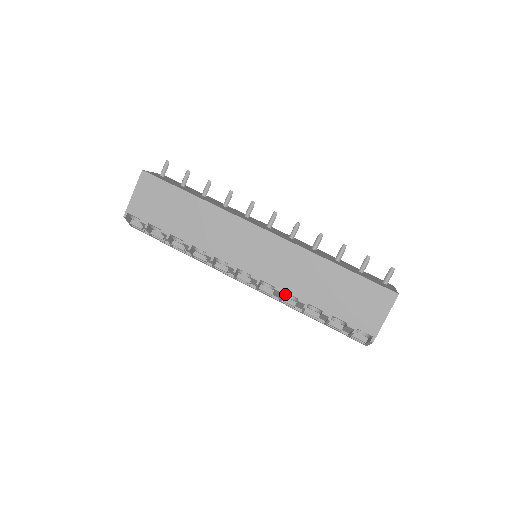
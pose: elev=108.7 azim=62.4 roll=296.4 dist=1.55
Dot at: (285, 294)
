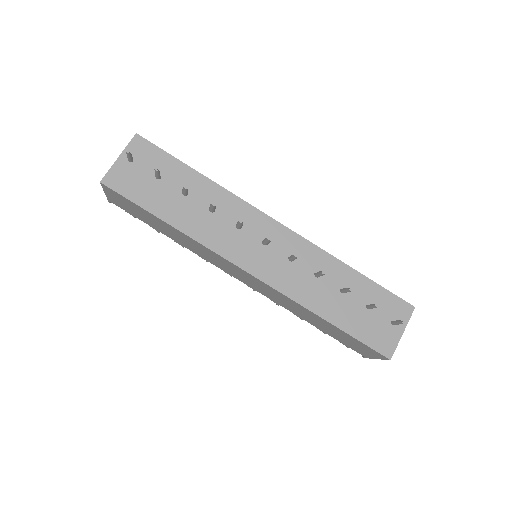
Dot at: occluded
